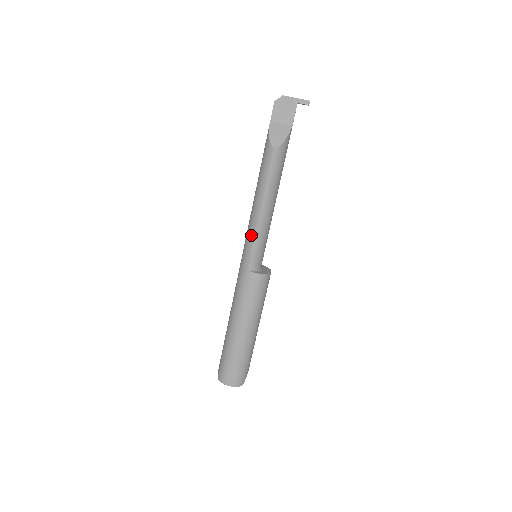
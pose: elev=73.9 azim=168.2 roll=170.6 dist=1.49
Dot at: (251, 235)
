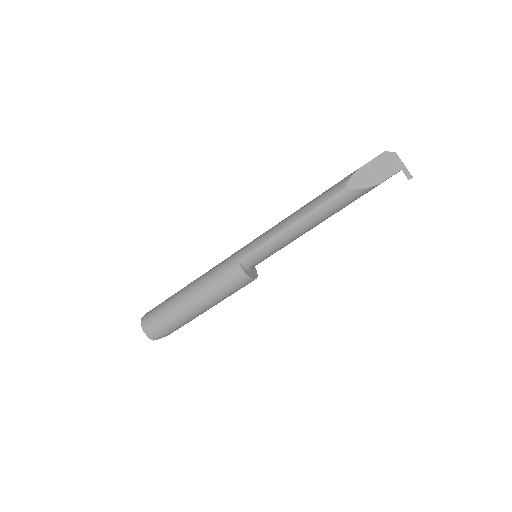
Dot at: (266, 236)
